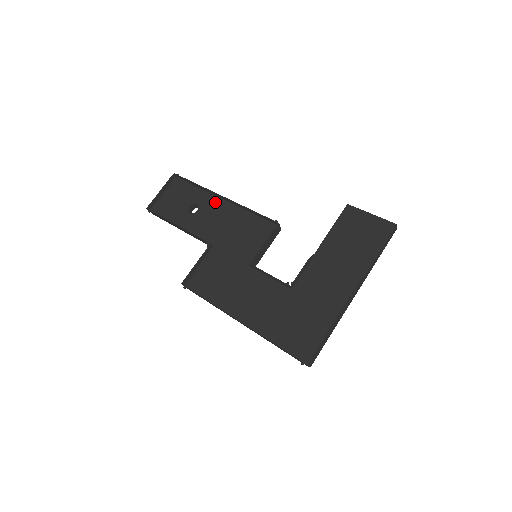
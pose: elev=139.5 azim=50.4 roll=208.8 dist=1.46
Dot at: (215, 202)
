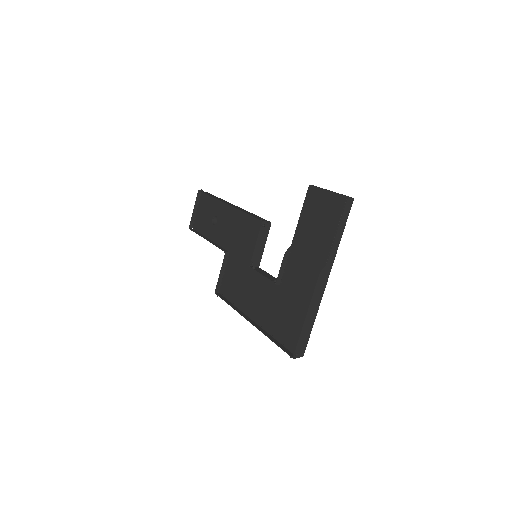
Dot at: (225, 210)
